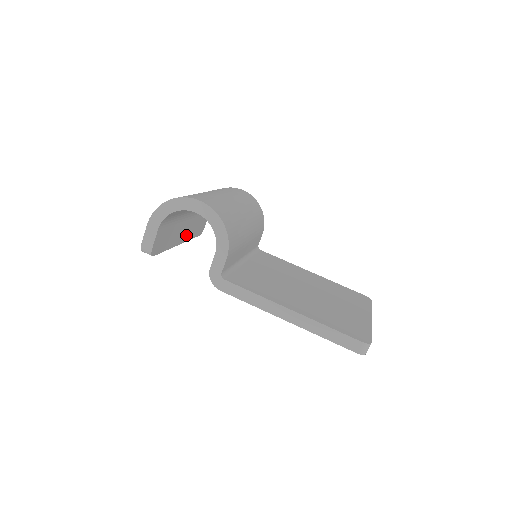
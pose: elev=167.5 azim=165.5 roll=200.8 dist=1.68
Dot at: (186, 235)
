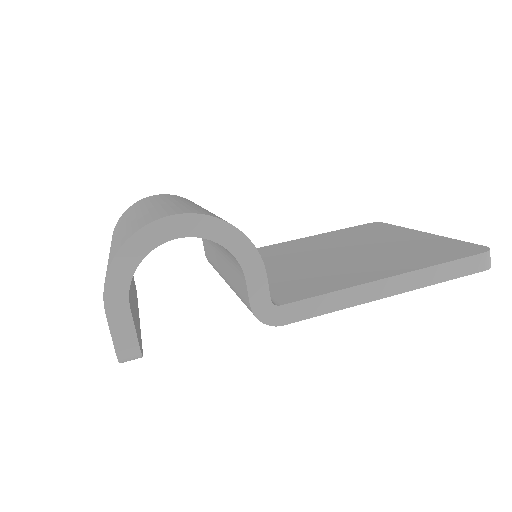
Dot at: occluded
